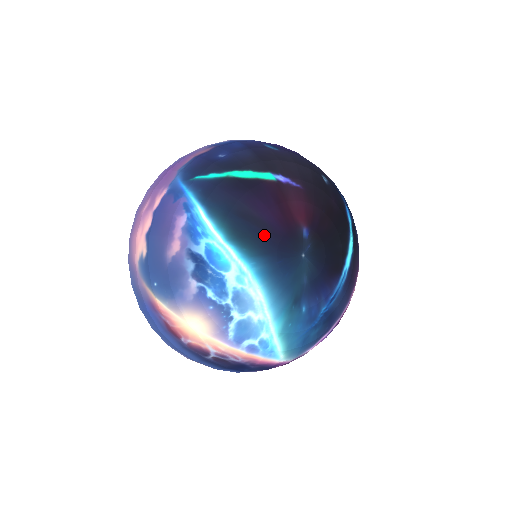
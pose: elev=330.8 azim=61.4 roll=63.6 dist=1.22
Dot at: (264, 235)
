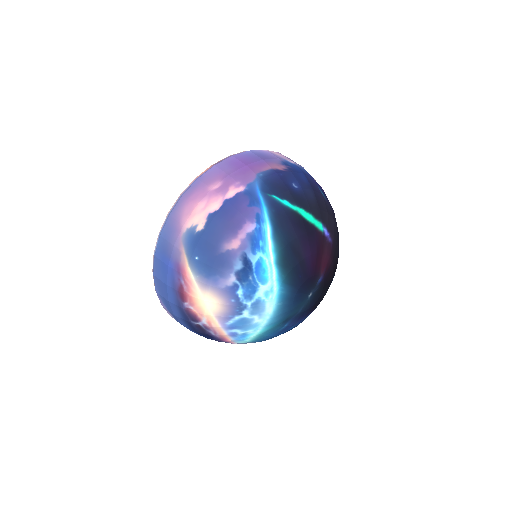
Dot at: (300, 272)
